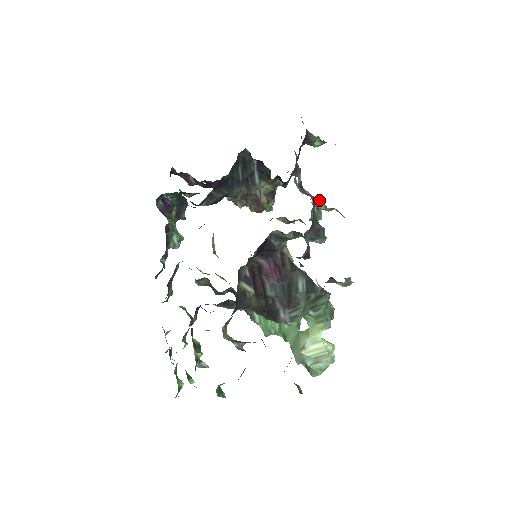
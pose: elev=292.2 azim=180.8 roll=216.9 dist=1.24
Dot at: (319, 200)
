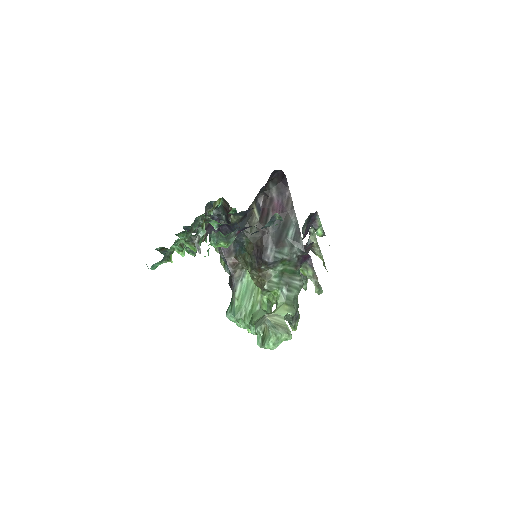
Dot at: (314, 235)
